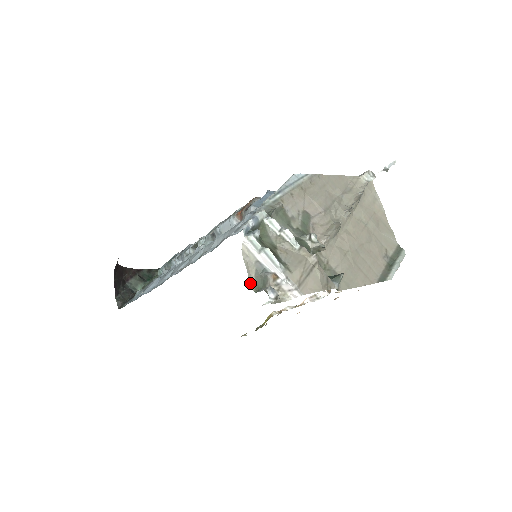
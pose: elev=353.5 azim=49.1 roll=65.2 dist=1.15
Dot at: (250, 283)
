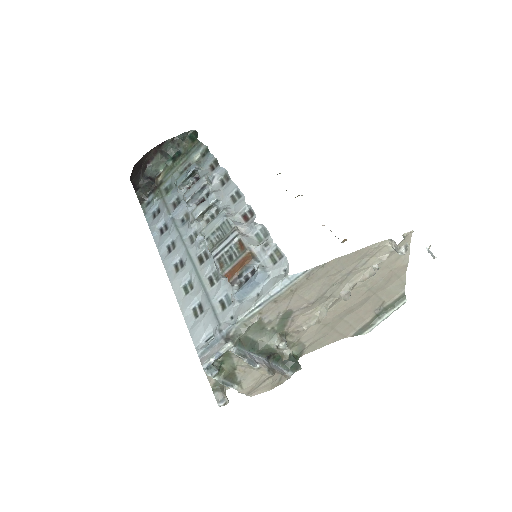
Dot at: occluded
